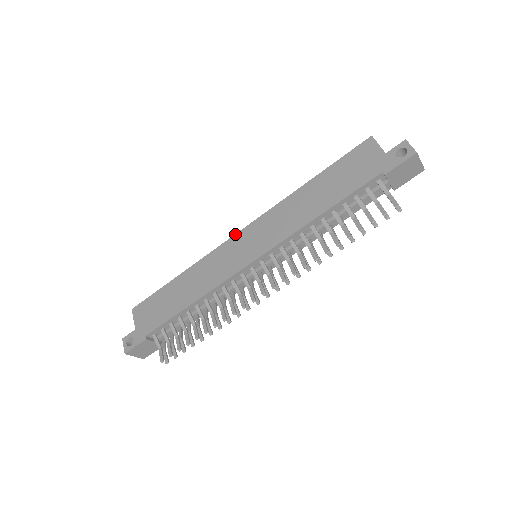
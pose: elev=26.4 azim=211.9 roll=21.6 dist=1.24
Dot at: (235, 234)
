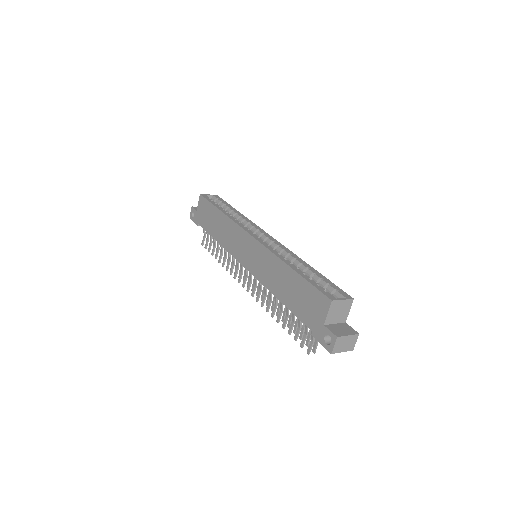
Dot at: (248, 233)
